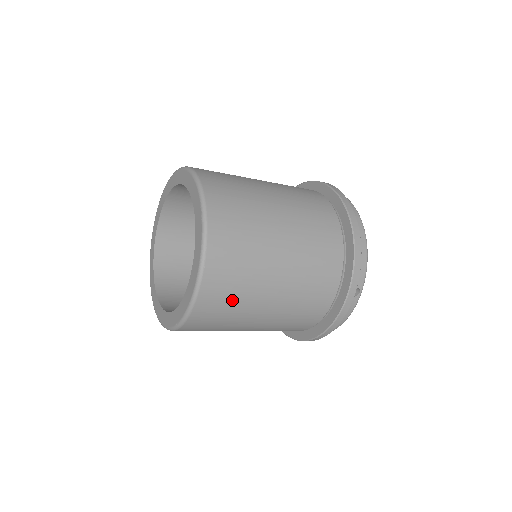
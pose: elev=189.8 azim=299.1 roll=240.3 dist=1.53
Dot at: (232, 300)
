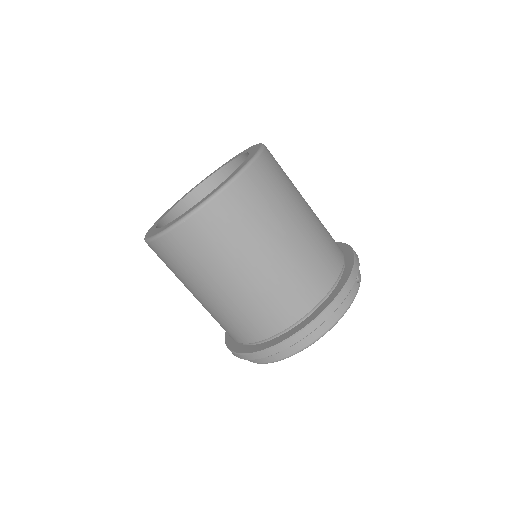
Dot at: (275, 191)
